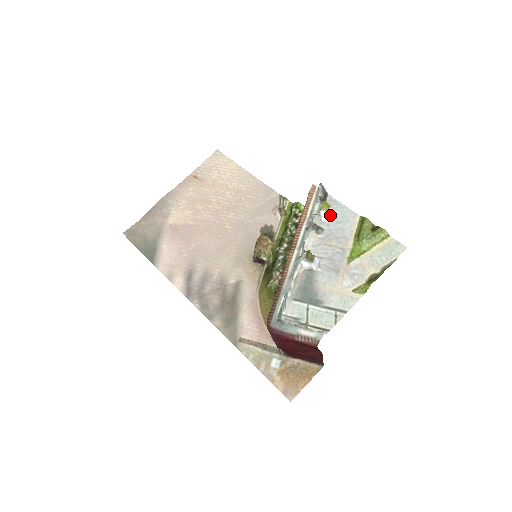
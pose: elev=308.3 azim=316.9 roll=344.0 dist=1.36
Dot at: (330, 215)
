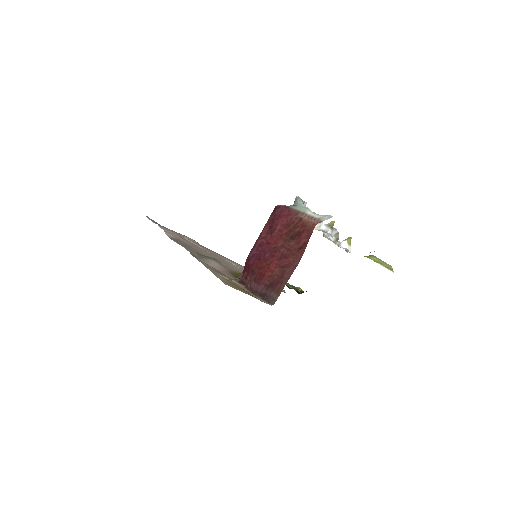
Dot at: (348, 248)
